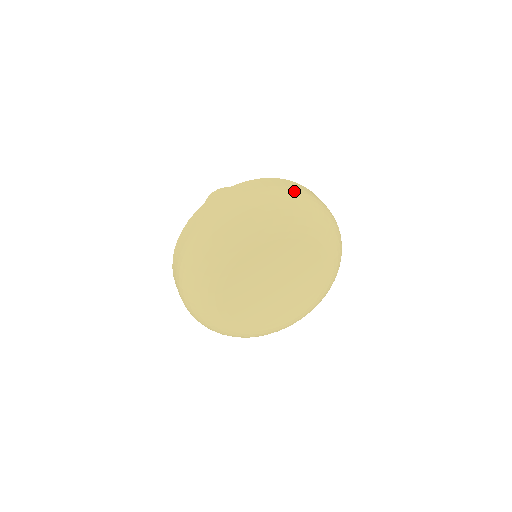
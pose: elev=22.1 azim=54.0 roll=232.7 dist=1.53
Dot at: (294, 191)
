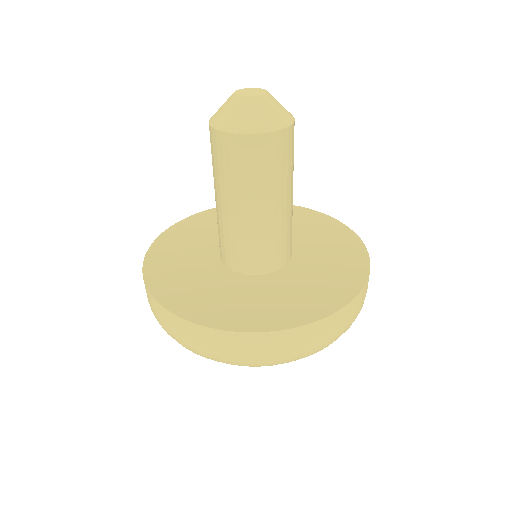
Dot at: (221, 356)
